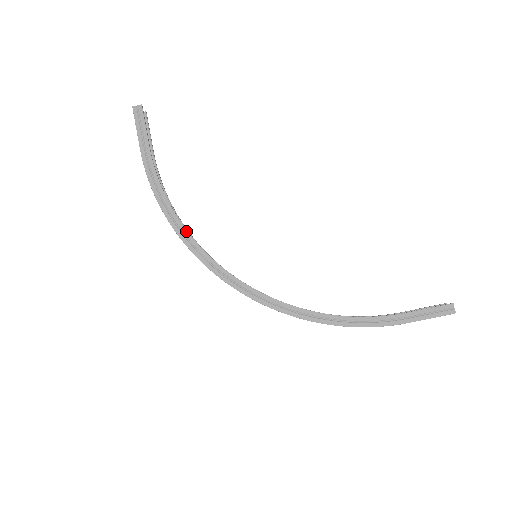
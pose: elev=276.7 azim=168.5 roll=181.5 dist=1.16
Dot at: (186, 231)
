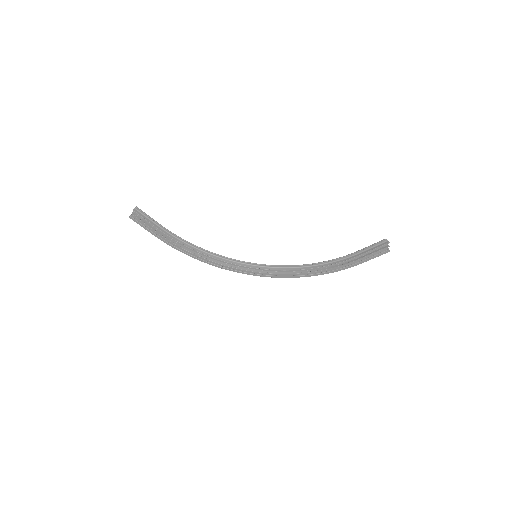
Dot at: (211, 262)
